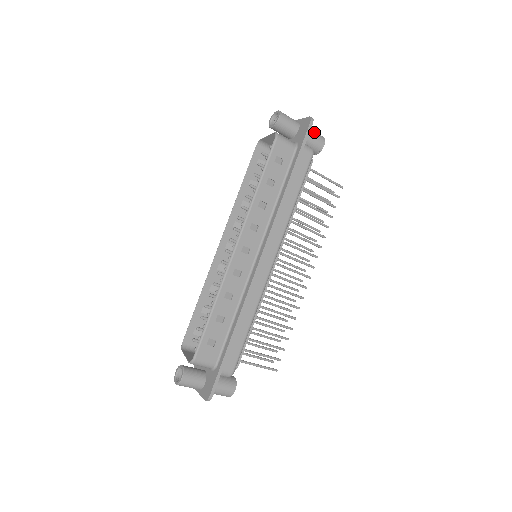
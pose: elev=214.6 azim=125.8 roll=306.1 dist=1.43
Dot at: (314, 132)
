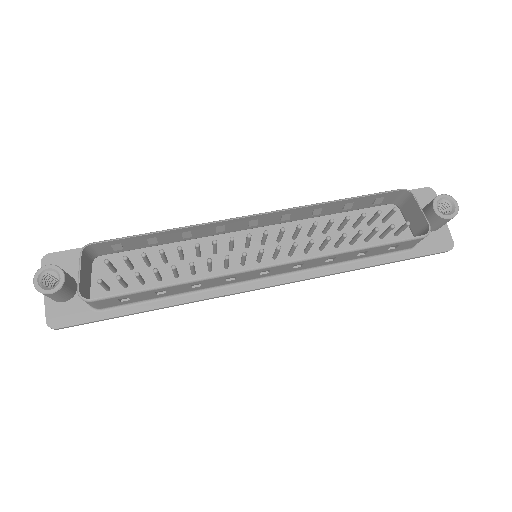
Dot at: occluded
